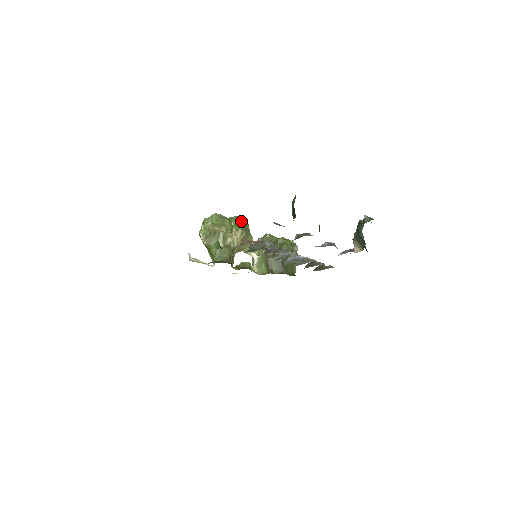
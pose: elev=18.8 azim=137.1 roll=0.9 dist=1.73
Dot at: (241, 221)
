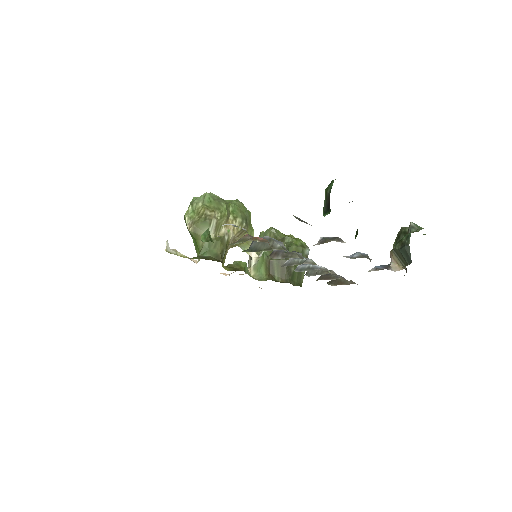
Dot at: (242, 207)
